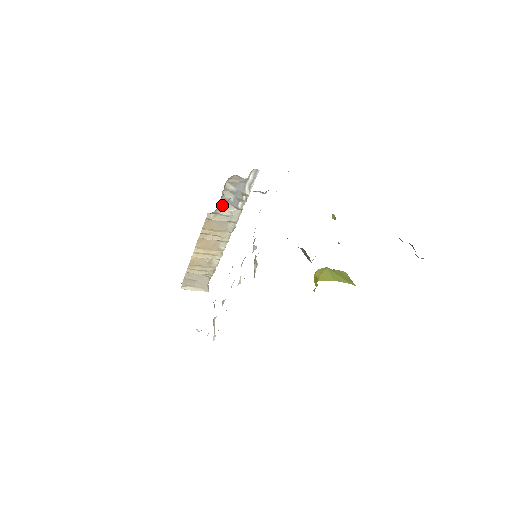
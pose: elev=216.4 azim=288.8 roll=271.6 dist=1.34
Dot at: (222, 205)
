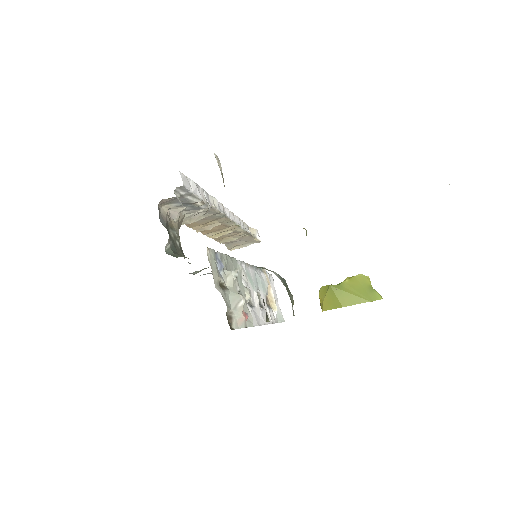
Dot at: (185, 214)
